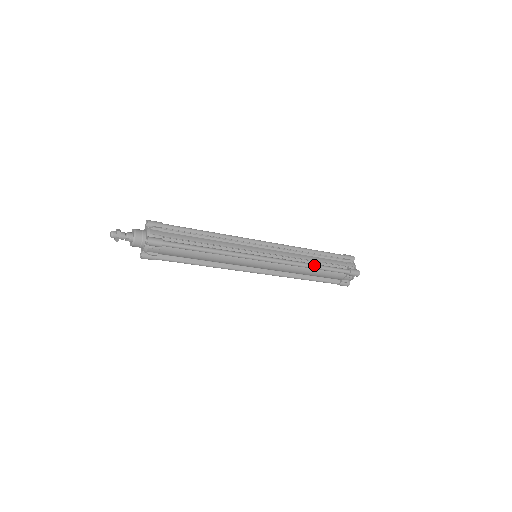
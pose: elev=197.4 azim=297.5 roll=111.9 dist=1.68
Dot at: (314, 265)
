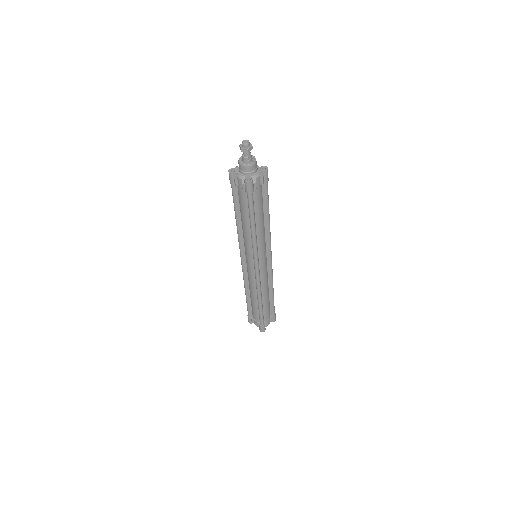
Dot at: (273, 289)
